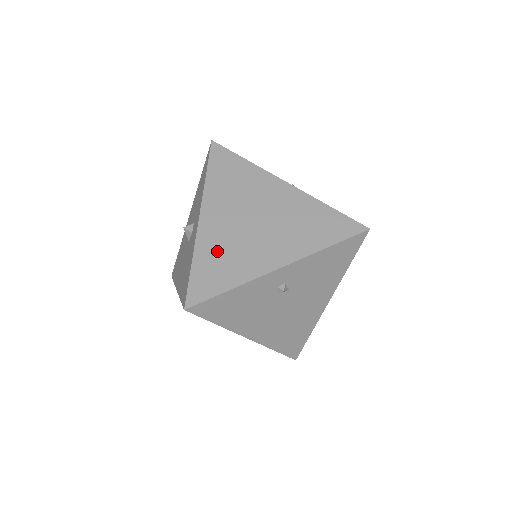
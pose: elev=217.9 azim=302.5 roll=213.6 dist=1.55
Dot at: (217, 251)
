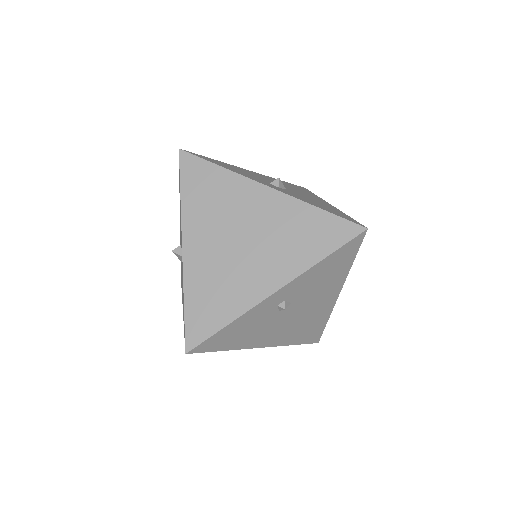
Dot at: (207, 284)
